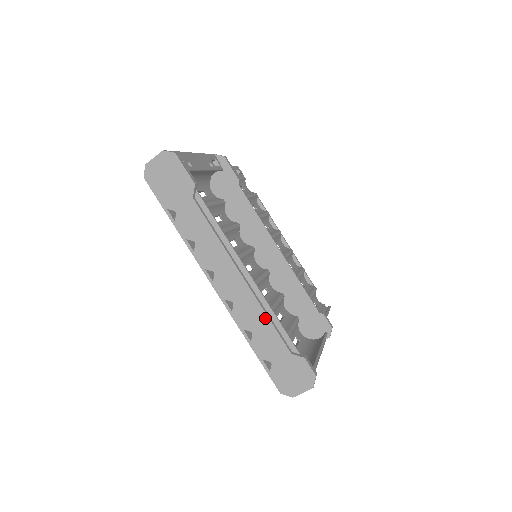
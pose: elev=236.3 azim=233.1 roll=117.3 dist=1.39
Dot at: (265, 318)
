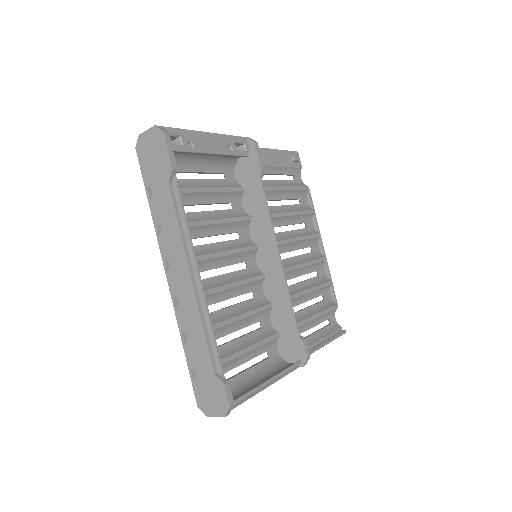
Dot at: (201, 328)
